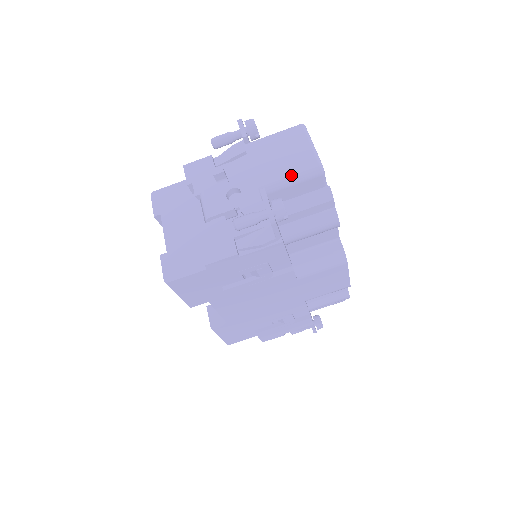
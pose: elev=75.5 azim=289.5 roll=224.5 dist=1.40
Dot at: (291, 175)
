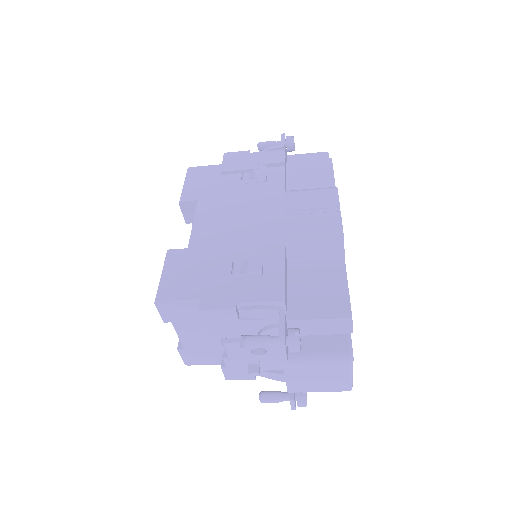
Dot at: occluded
